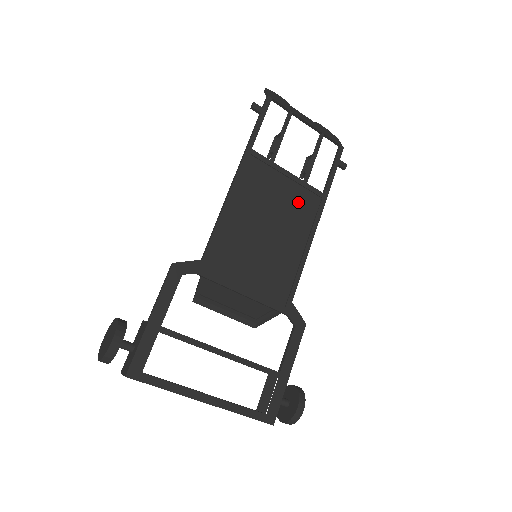
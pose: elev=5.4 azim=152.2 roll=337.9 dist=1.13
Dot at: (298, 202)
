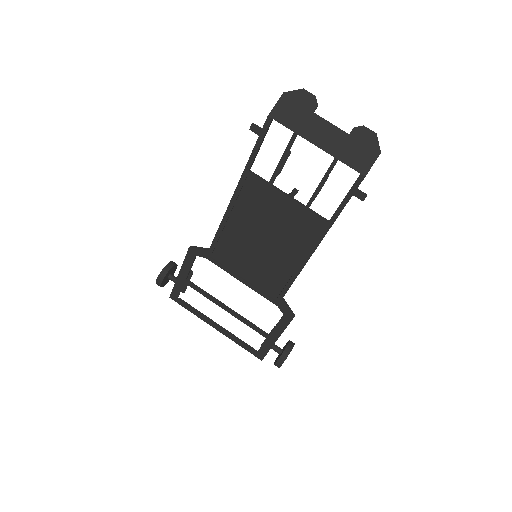
Dot at: (297, 225)
